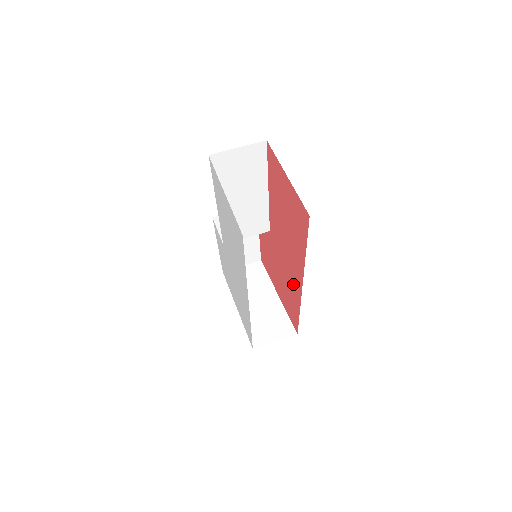
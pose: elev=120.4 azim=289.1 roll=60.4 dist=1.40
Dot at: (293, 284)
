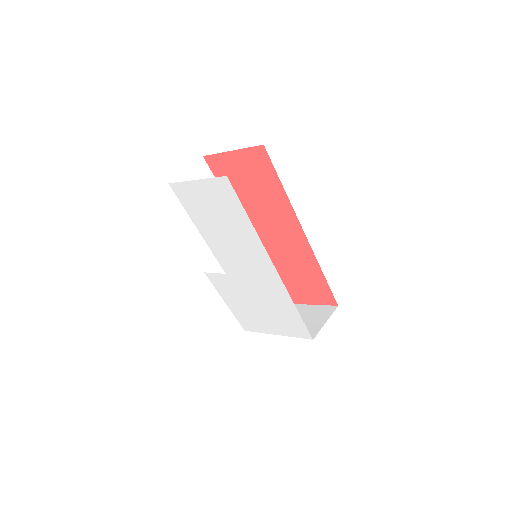
Dot at: (299, 252)
